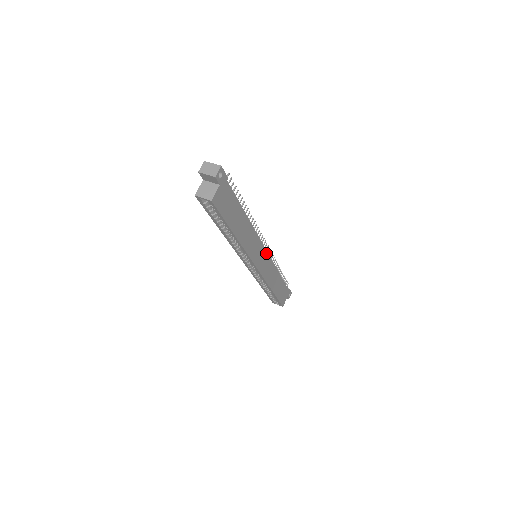
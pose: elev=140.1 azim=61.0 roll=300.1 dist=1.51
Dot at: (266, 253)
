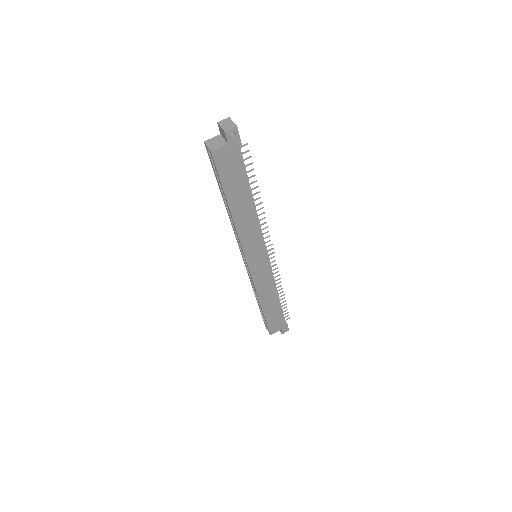
Dot at: (267, 260)
